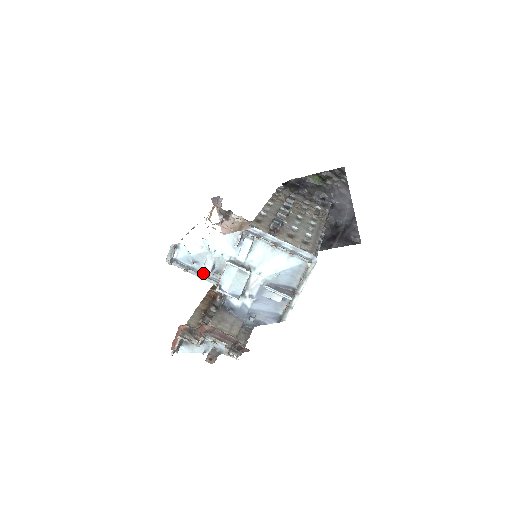
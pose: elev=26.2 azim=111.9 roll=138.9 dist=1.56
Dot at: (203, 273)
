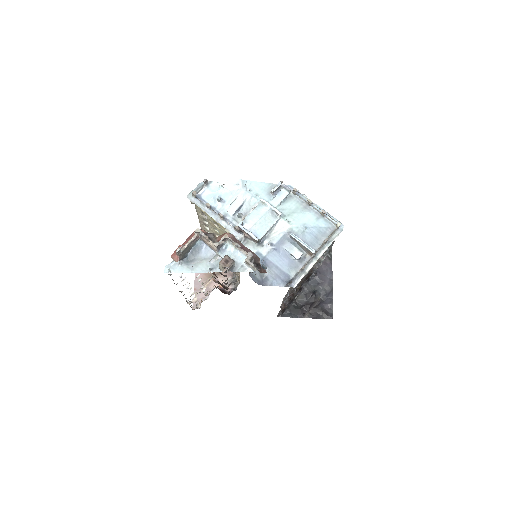
Dot at: (223, 216)
